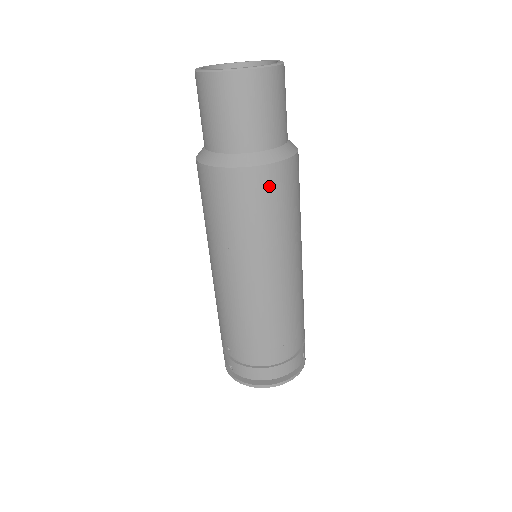
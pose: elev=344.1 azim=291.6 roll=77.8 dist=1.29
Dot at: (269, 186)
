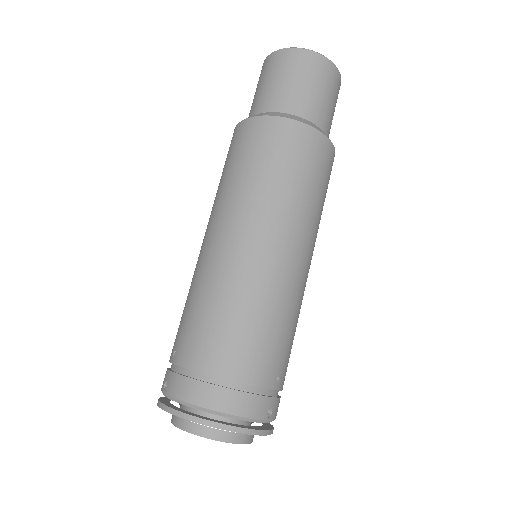
Dot at: (294, 142)
